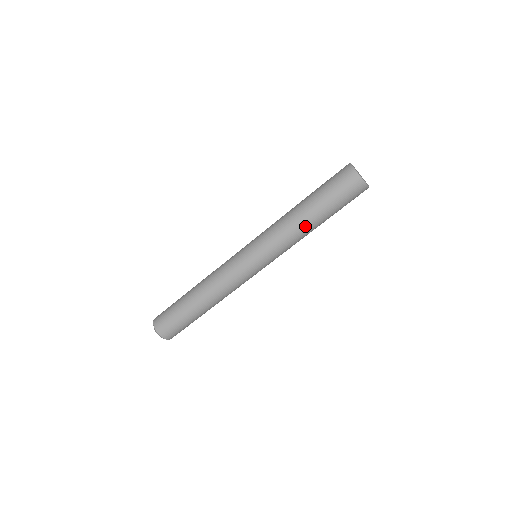
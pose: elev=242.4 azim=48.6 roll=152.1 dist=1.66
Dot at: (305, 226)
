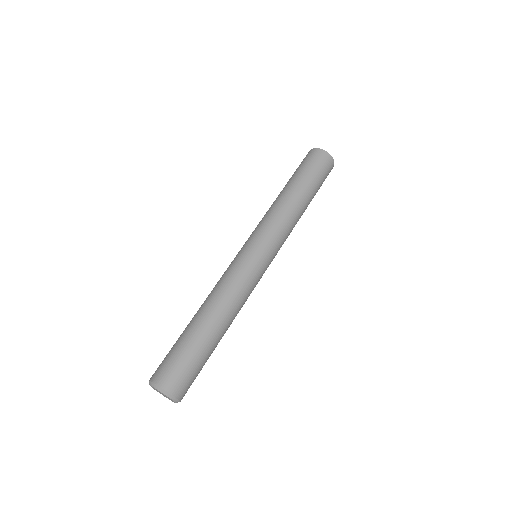
Dot at: (285, 197)
